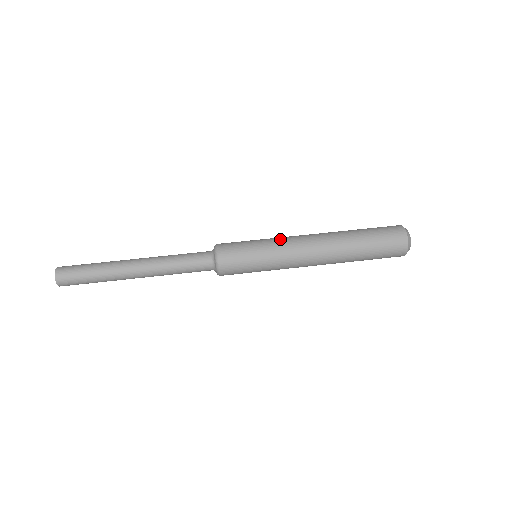
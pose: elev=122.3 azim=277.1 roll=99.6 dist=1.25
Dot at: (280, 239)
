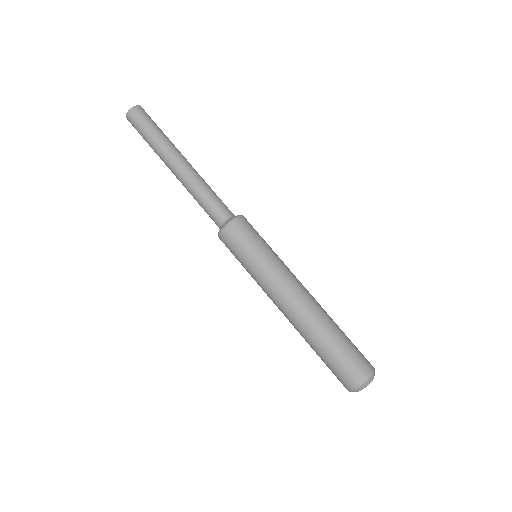
Dot at: (275, 272)
